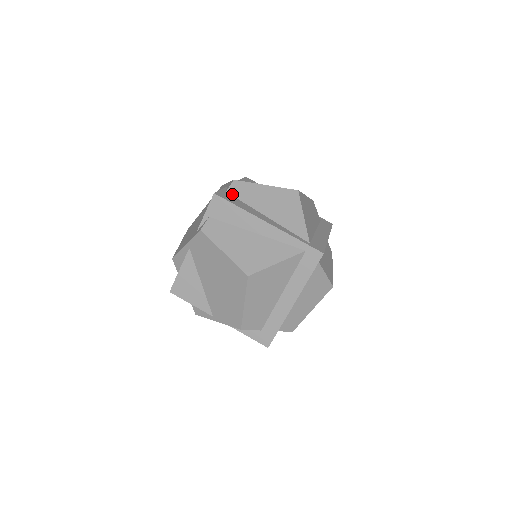
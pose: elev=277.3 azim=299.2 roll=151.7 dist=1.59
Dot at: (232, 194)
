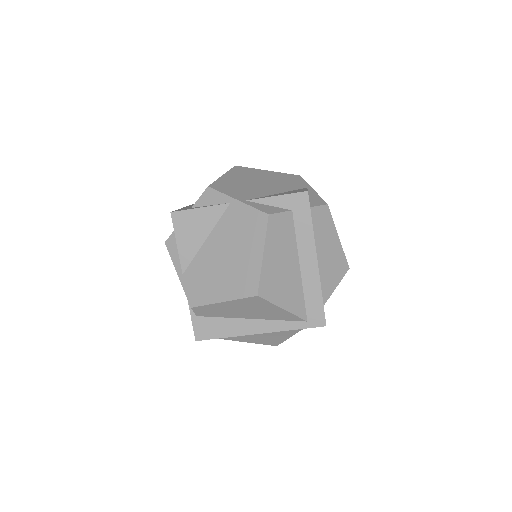
Dot at: (203, 316)
